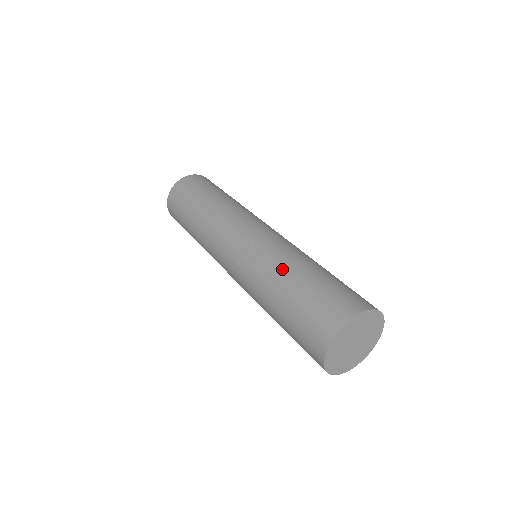
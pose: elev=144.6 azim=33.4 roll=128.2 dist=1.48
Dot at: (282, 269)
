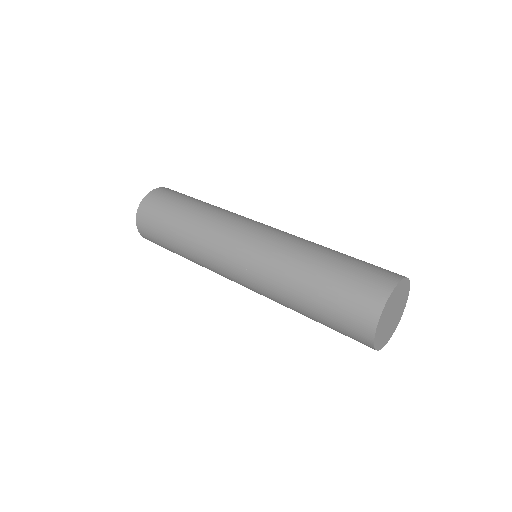
Dot at: (319, 245)
